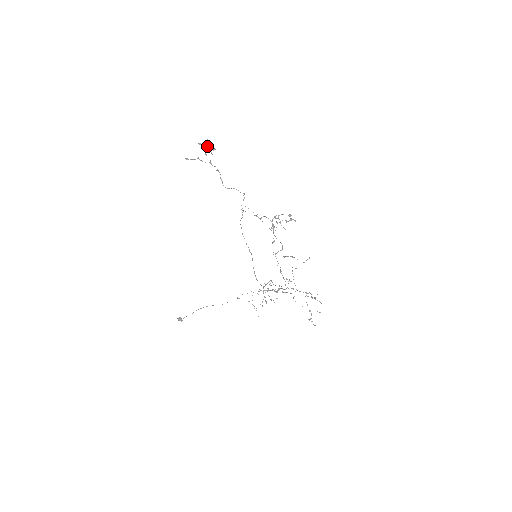
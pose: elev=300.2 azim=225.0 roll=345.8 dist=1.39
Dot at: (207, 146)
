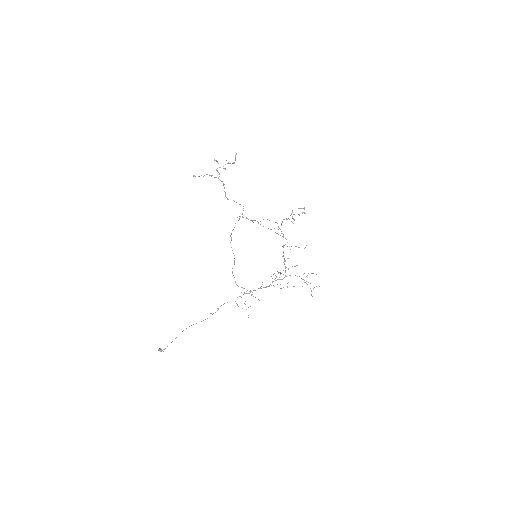
Dot at: (235, 159)
